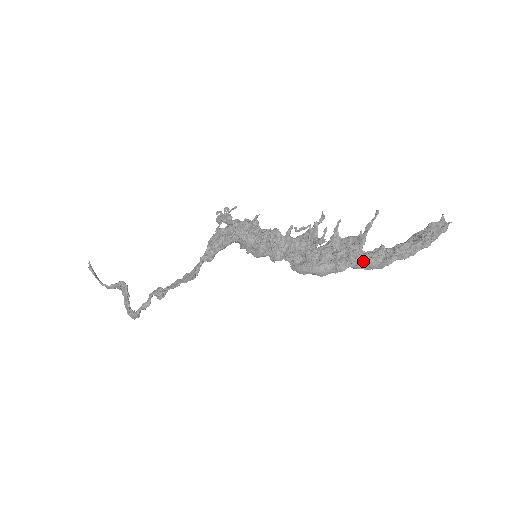
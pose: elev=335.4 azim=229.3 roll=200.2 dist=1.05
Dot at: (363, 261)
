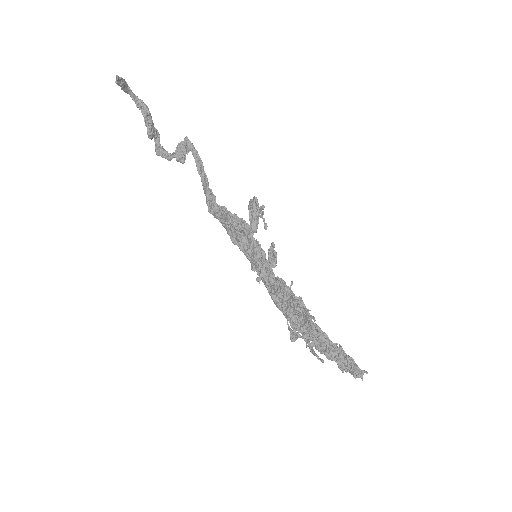
Dot at: occluded
